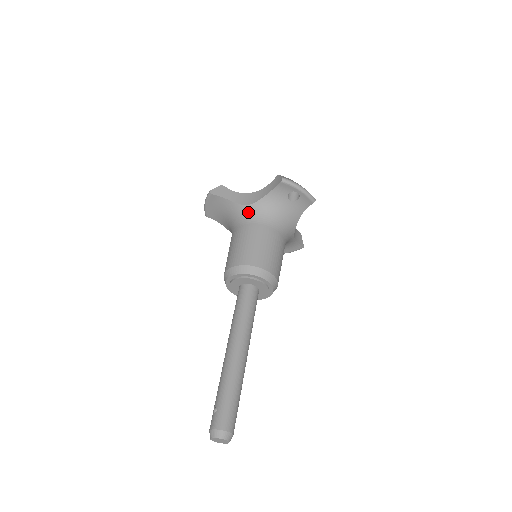
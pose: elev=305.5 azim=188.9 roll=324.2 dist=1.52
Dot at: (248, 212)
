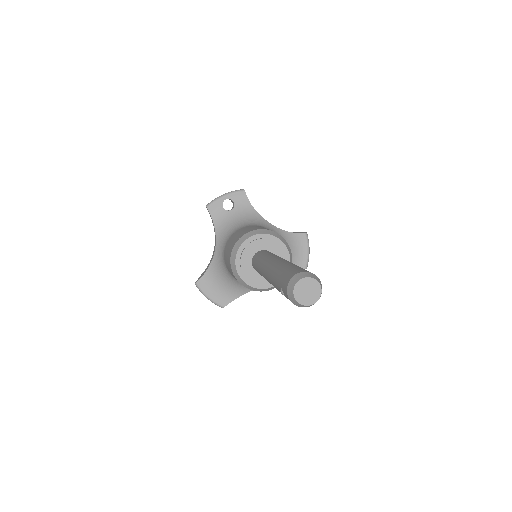
Dot at: (219, 250)
